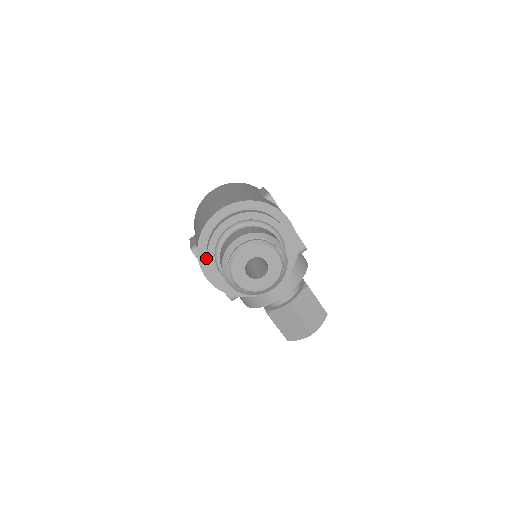
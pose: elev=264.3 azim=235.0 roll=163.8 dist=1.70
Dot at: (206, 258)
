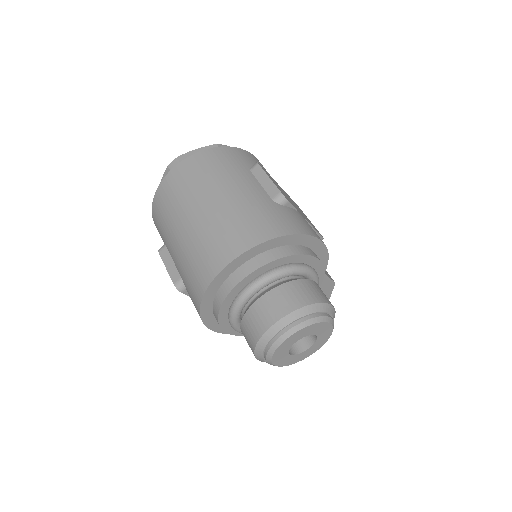
Dot at: (212, 314)
